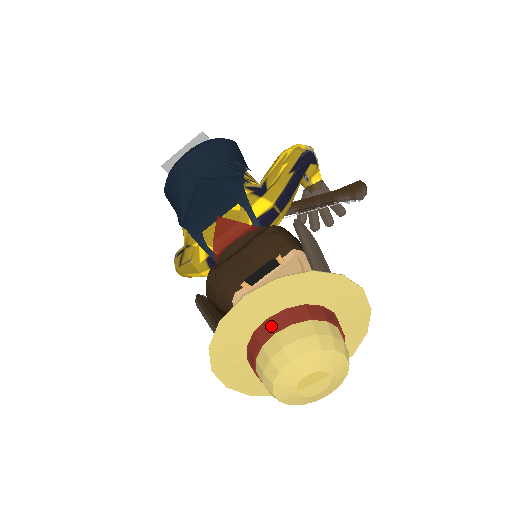
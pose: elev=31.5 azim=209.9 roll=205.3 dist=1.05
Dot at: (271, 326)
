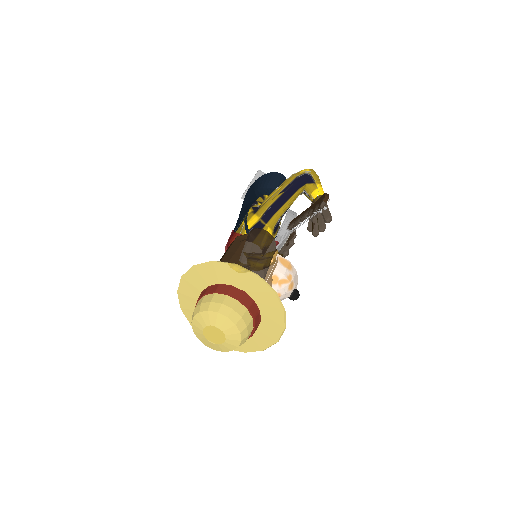
Dot at: (199, 296)
